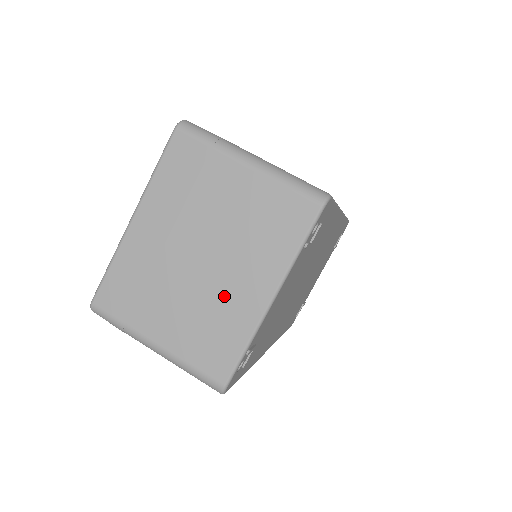
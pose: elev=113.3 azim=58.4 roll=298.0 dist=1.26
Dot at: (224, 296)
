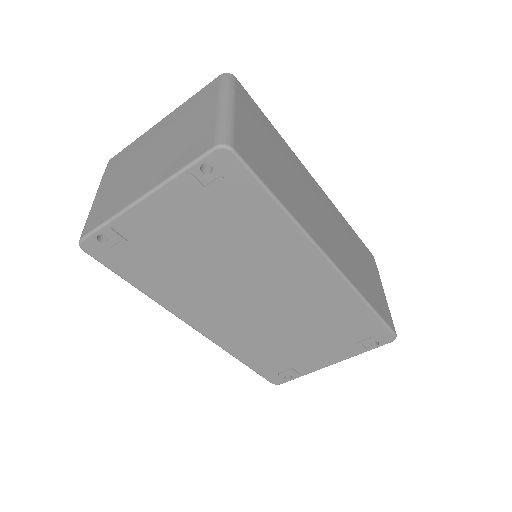
Dot at: (134, 182)
